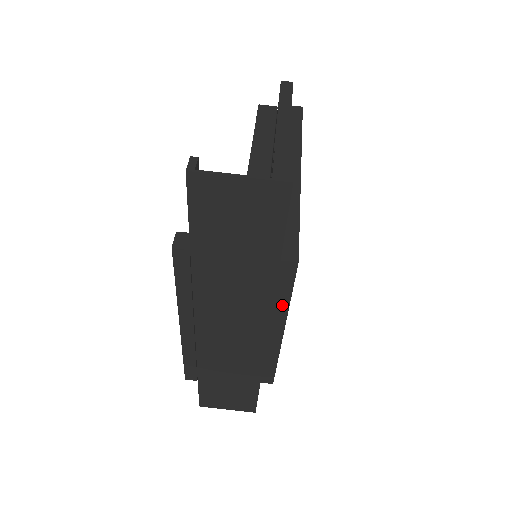
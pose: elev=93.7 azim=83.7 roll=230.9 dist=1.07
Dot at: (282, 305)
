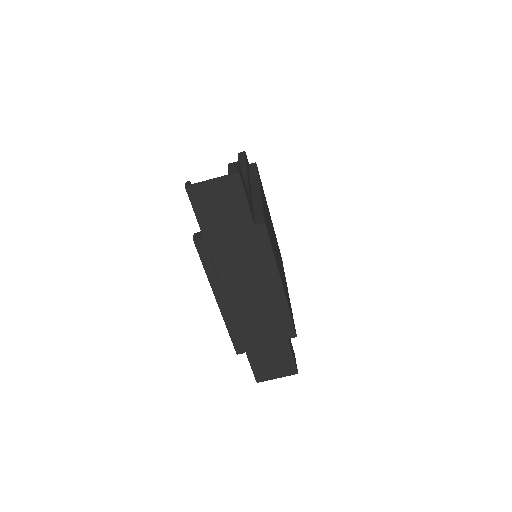
Dot at: (270, 259)
